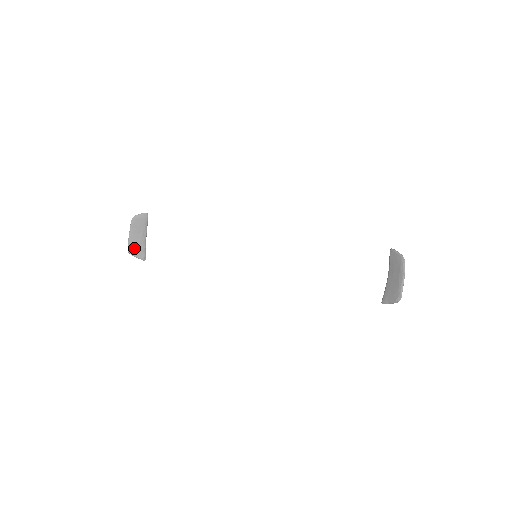
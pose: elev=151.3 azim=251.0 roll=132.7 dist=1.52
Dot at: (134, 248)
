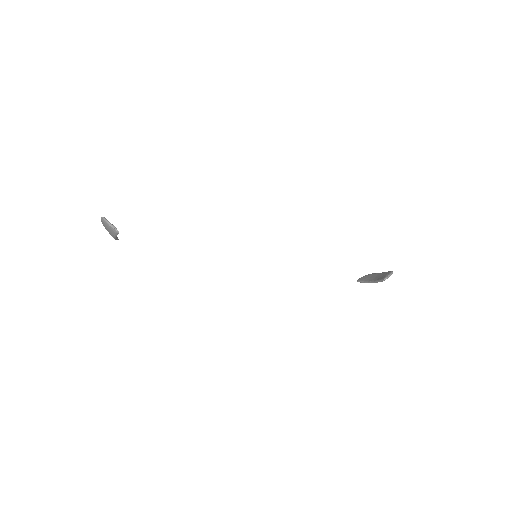
Dot at: occluded
